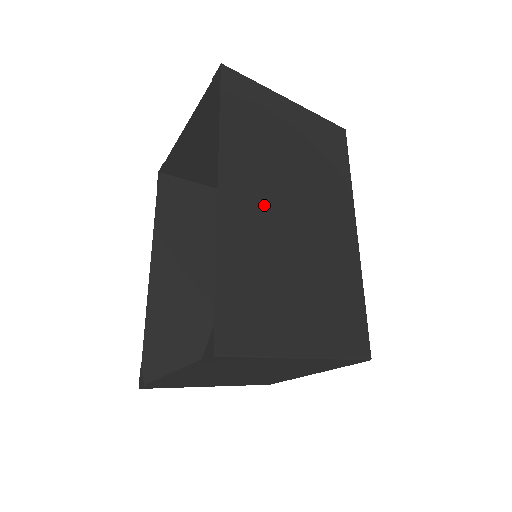
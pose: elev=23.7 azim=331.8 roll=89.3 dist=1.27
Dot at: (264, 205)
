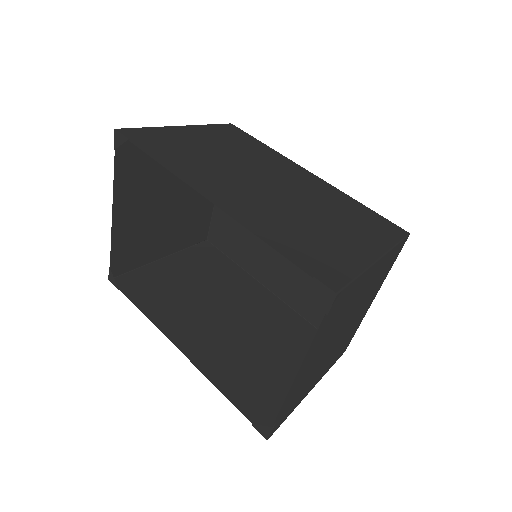
Dot at: (246, 191)
